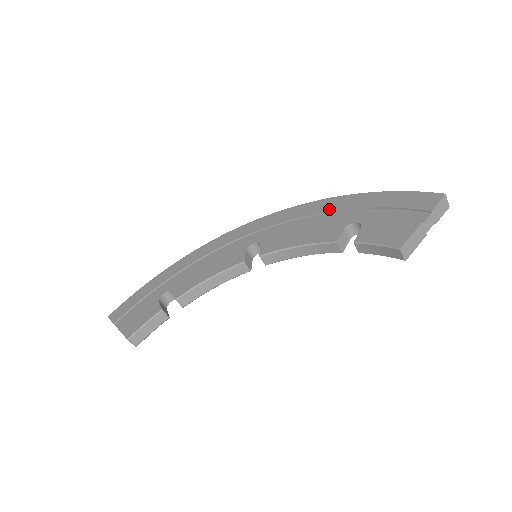
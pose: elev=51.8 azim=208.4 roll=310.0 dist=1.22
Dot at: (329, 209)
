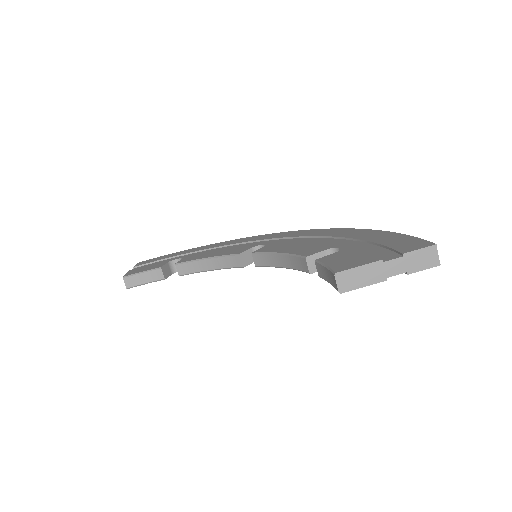
Dot at: (338, 235)
